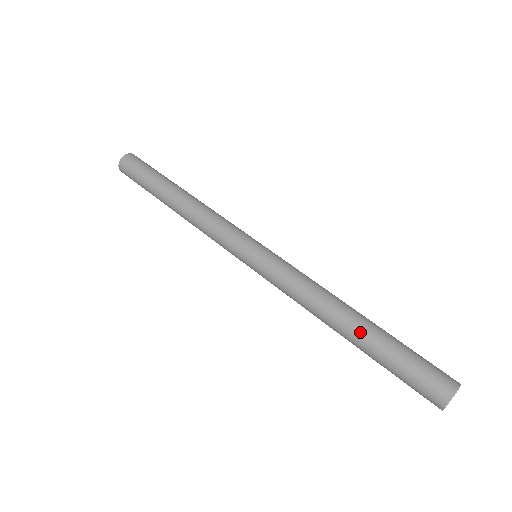
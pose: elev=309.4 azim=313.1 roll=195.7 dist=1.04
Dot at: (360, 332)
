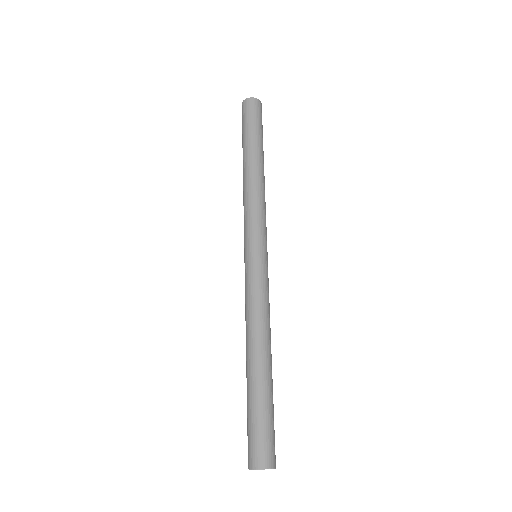
Dot at: (248, 374)
